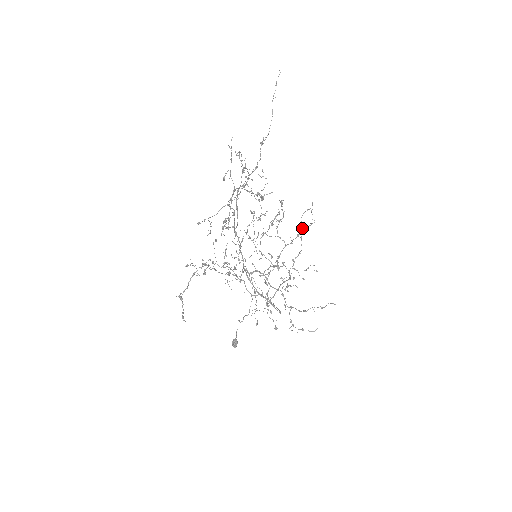
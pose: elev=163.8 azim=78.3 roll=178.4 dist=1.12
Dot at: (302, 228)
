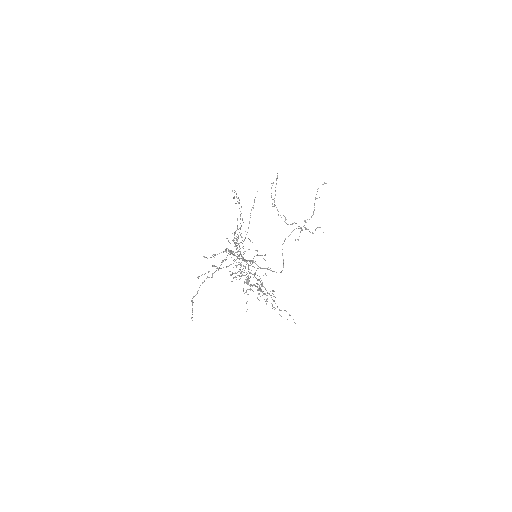
Dot at: occluded
